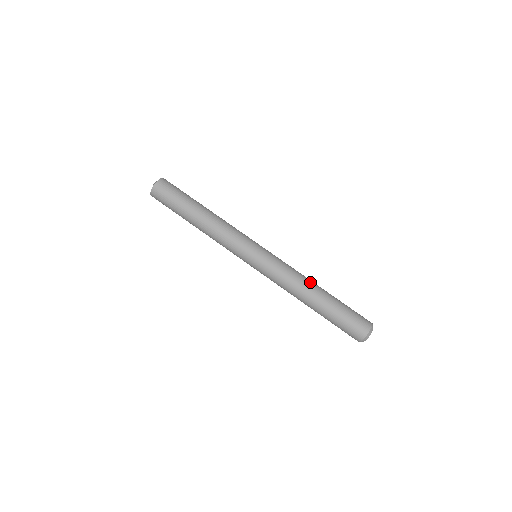
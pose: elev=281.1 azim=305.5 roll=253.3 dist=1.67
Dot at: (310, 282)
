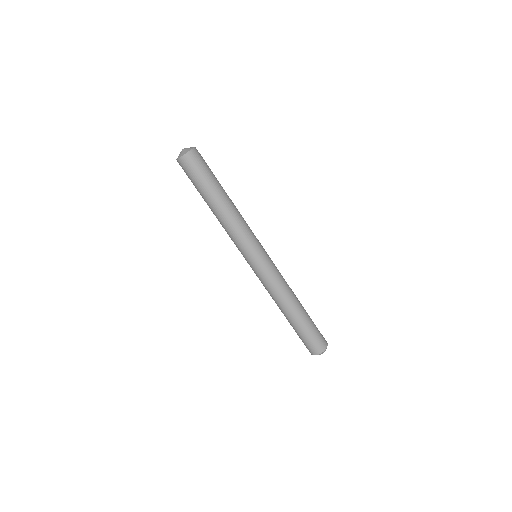
Dot at: (291, 300)
